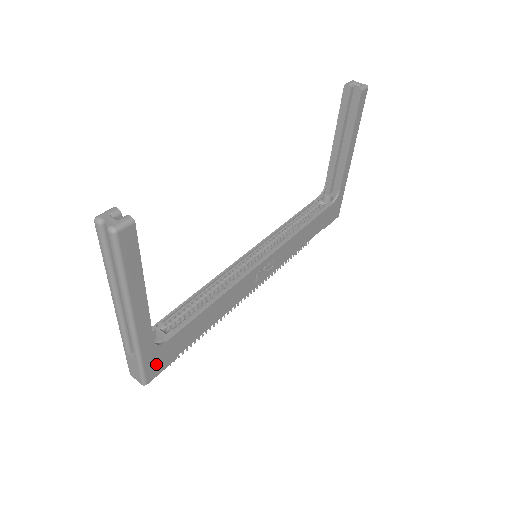
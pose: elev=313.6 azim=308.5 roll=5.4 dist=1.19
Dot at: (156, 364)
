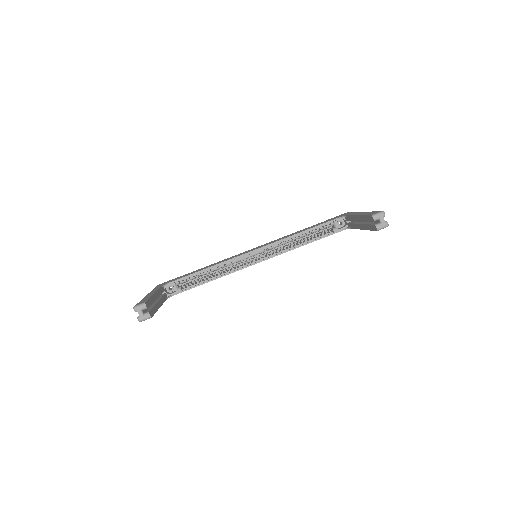
Dot at: occluded
